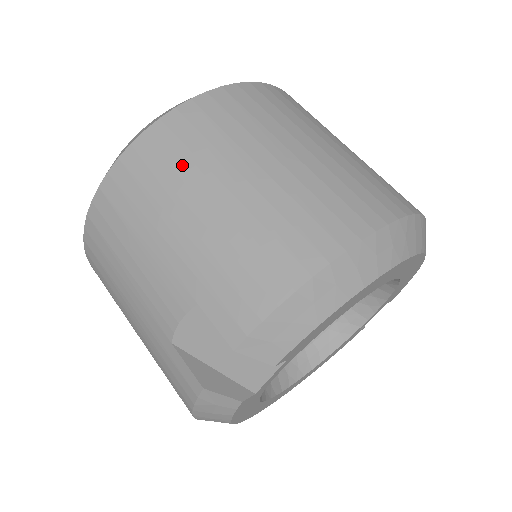
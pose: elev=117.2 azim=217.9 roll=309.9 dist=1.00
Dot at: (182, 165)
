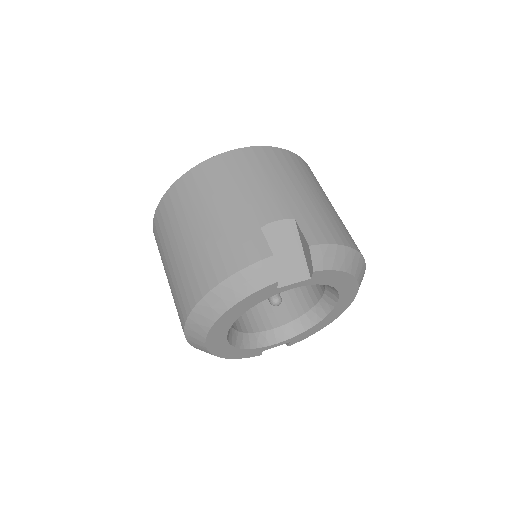
Dot at: (302, 173)
